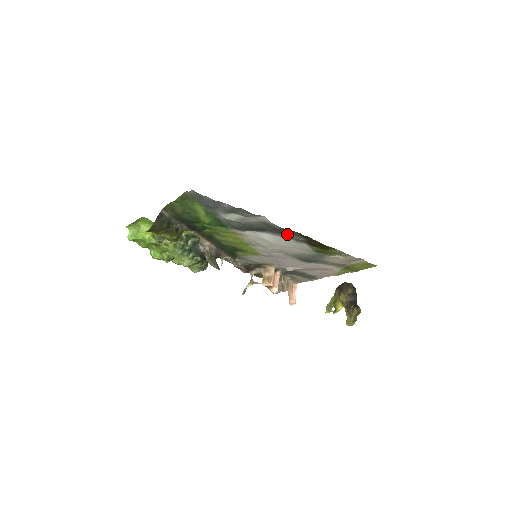
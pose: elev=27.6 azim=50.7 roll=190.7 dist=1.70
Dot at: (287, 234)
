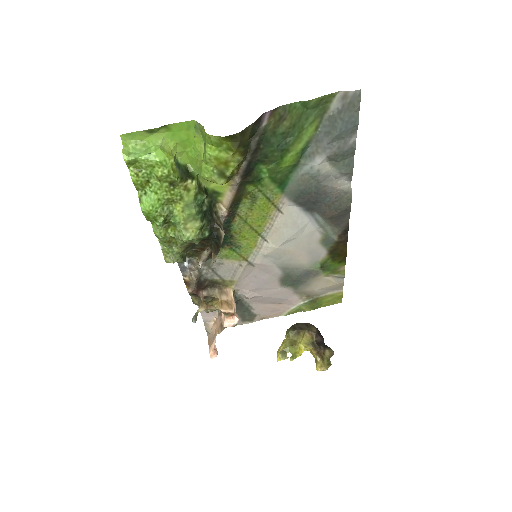
Dot at: (329, 225)
